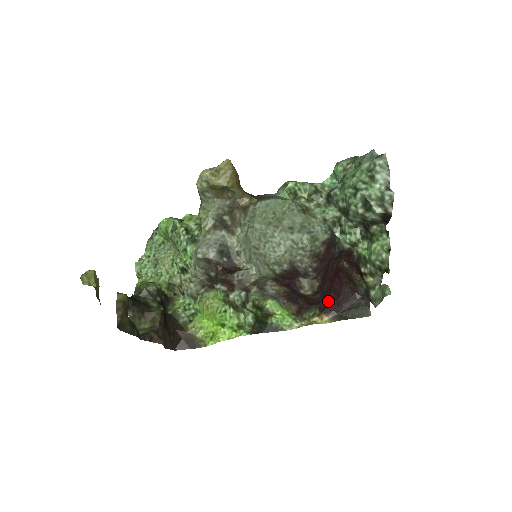
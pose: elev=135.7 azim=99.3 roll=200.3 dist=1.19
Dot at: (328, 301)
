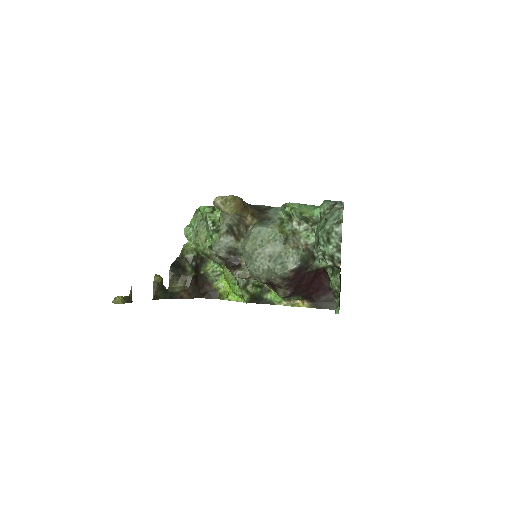
Dot at: (308, 294)
